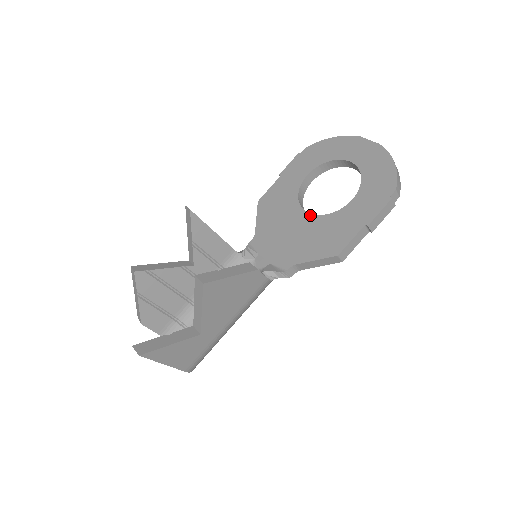
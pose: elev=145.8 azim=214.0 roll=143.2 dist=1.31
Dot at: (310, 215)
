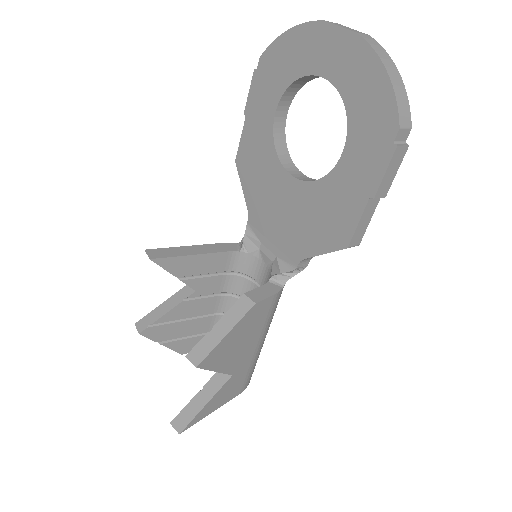
Dot at: (298, 182)
